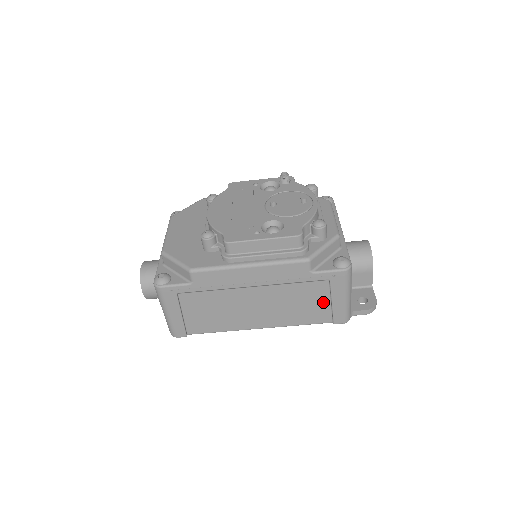
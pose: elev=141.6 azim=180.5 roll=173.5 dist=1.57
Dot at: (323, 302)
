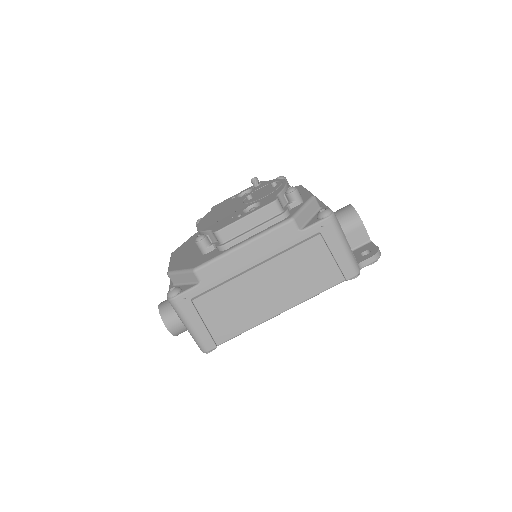
Dot at: (326, 260)
